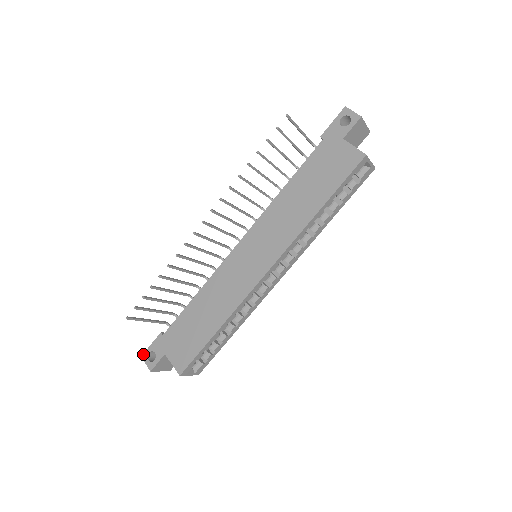
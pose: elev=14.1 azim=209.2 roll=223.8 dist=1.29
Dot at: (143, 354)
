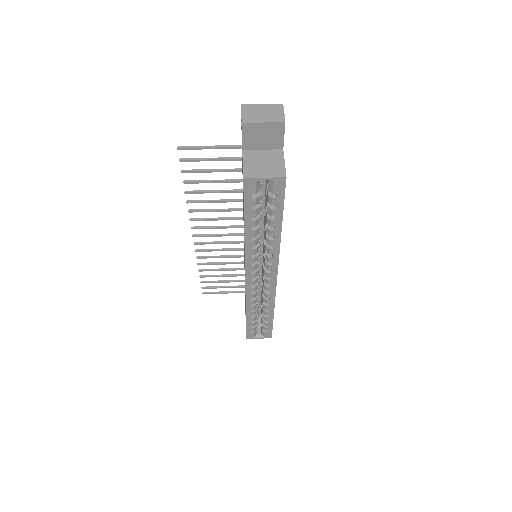
Dot at: occluded
